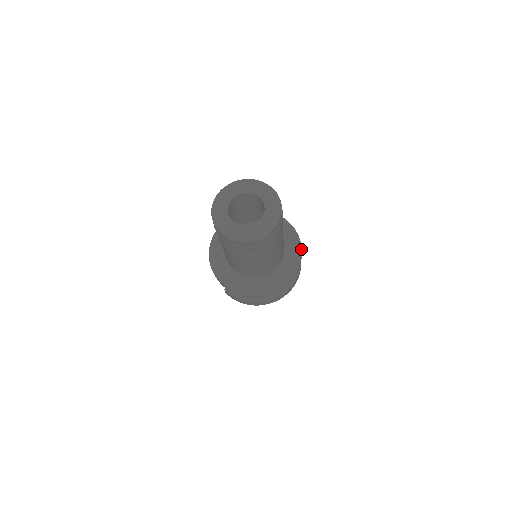
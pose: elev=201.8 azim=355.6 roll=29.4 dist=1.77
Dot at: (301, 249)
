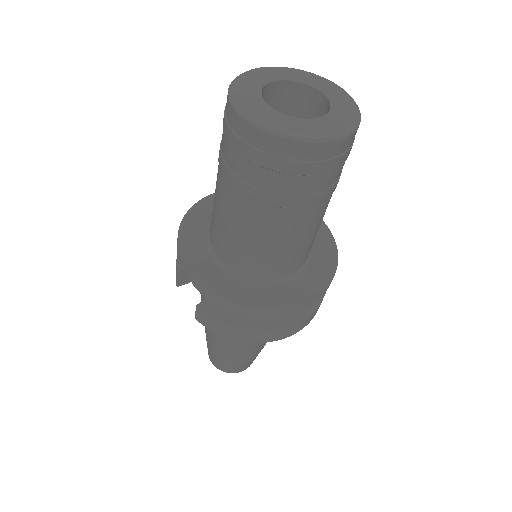
Dot at: (336, 247)
